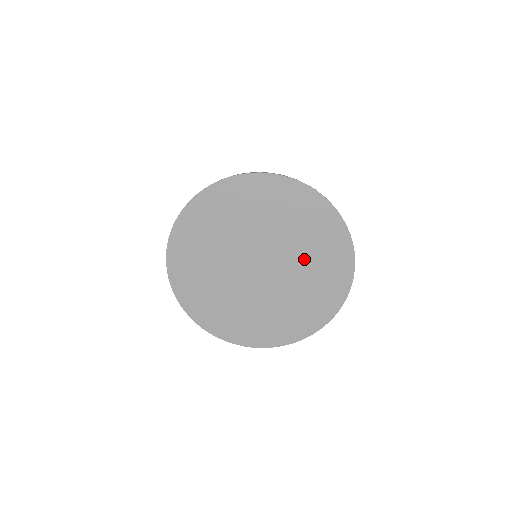
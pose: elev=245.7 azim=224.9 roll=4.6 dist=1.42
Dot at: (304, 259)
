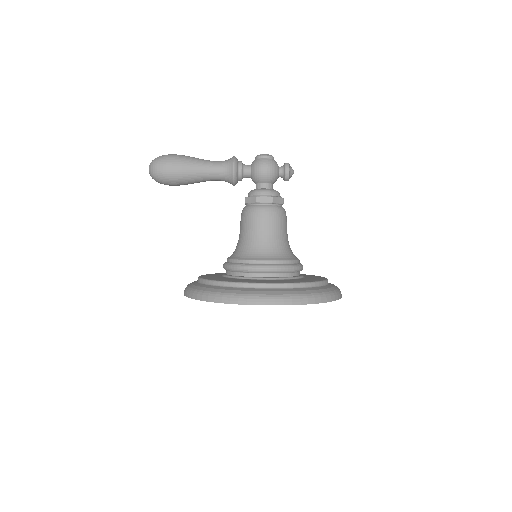
Dot at: occluded
